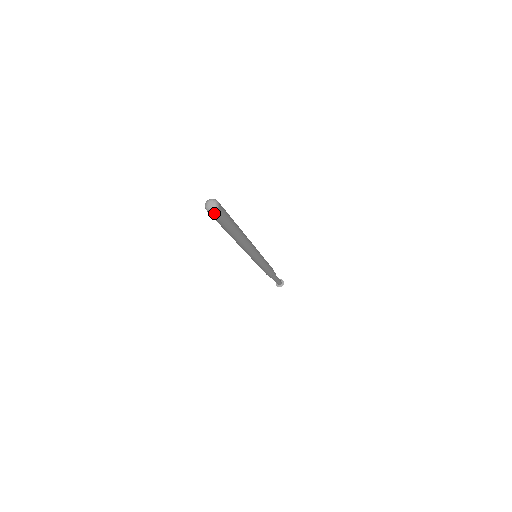
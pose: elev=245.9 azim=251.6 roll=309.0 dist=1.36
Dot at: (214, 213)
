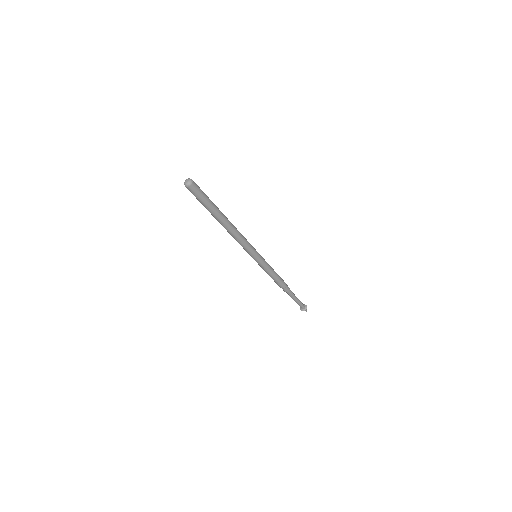
Dot at: (190, 188)
